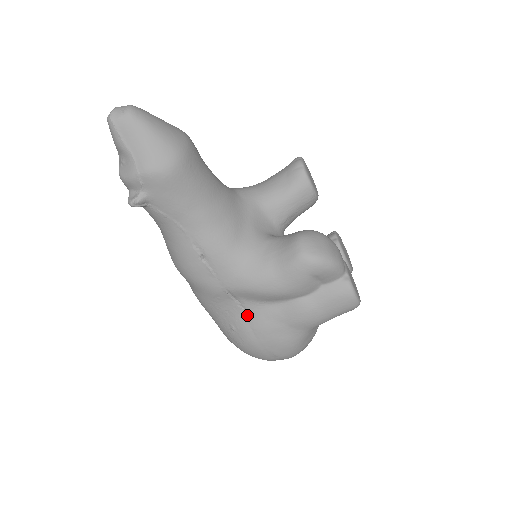
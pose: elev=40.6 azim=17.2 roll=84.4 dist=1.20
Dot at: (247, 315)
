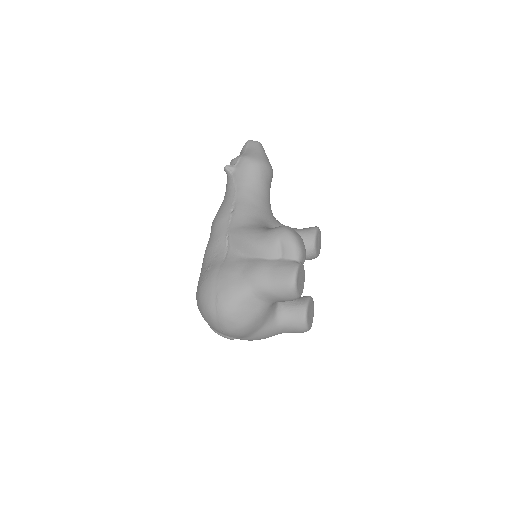
Dot at: (225, 259)
